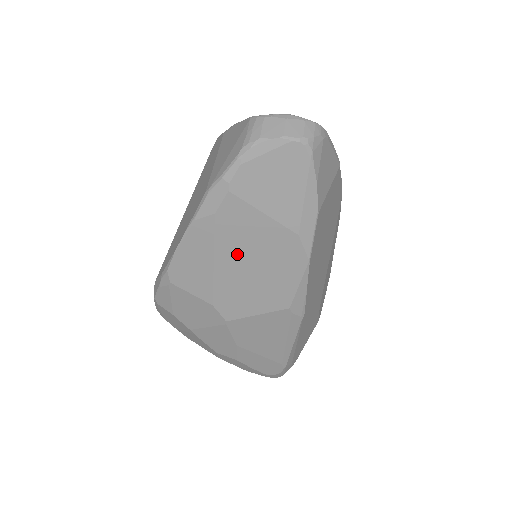
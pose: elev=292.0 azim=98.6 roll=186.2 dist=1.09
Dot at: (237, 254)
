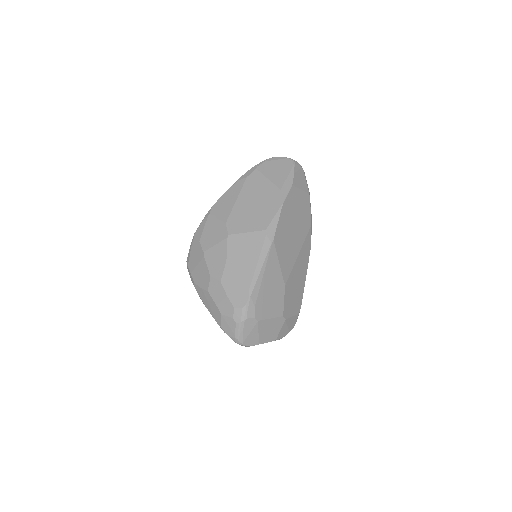
Dot at: (249, 196)
